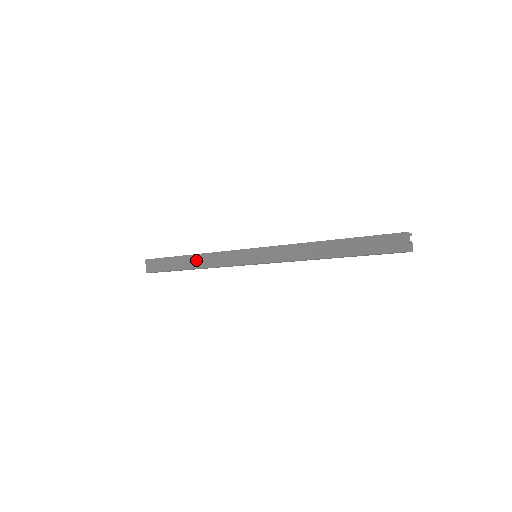
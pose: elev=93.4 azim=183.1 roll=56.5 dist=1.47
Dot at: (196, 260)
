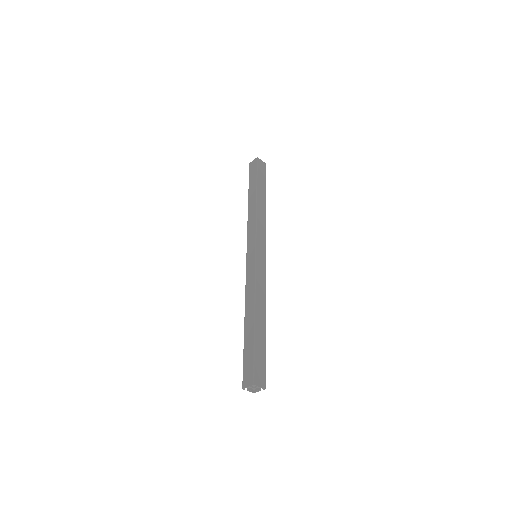
Dot at: (253, 204)
